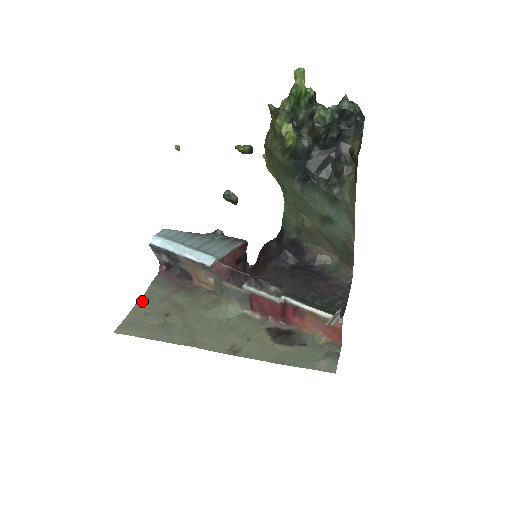
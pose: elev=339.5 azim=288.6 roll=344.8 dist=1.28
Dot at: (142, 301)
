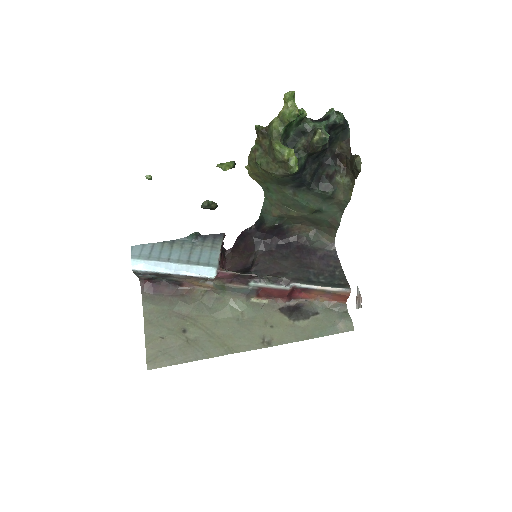
Dot at: (148, 326)
